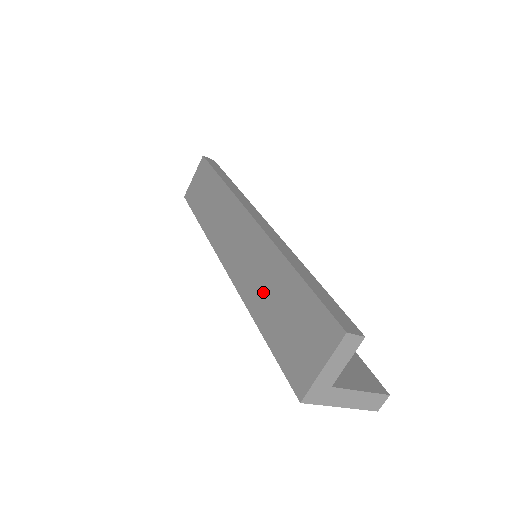
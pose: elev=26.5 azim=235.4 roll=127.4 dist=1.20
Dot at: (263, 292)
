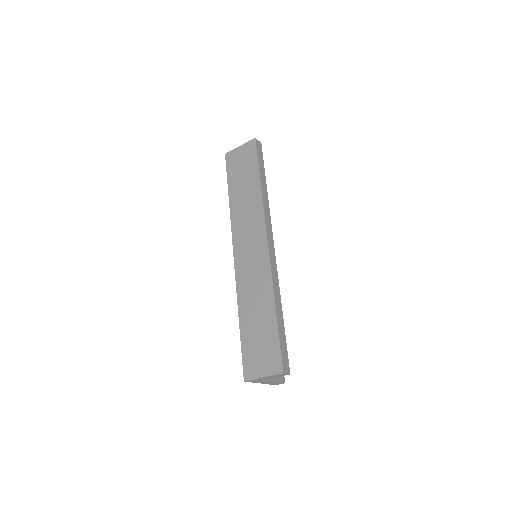
Dot at: (252, 304)
